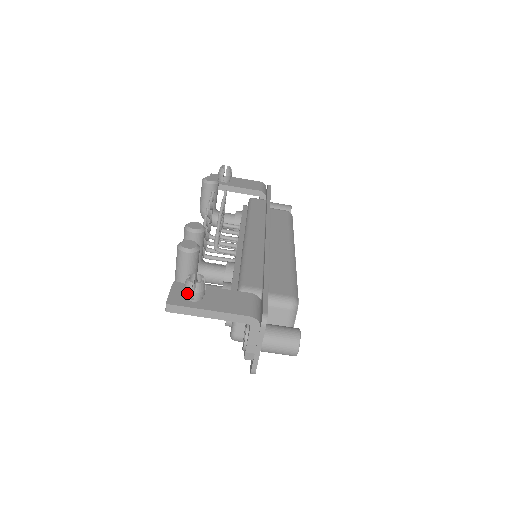
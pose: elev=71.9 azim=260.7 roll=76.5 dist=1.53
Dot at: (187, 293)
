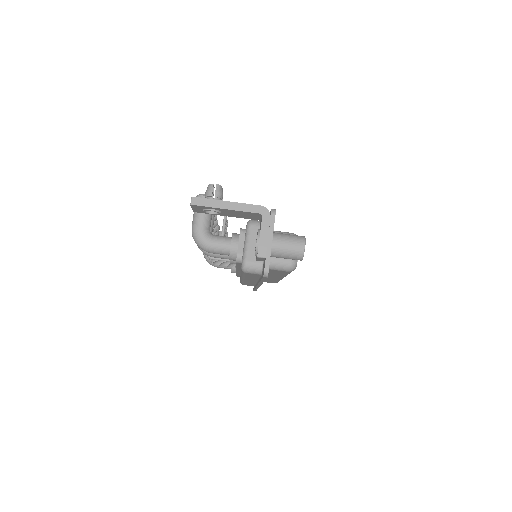
Dot at: (209, 193)
